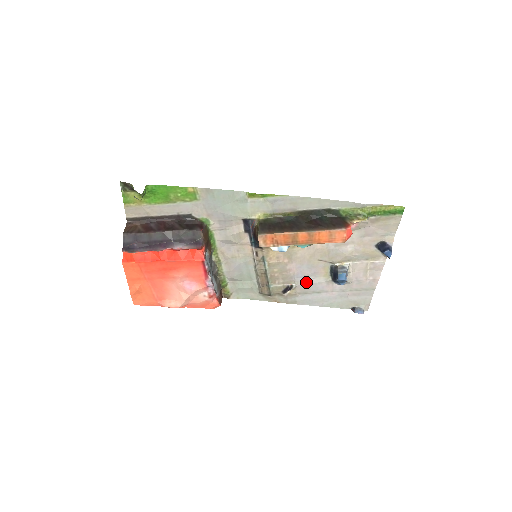
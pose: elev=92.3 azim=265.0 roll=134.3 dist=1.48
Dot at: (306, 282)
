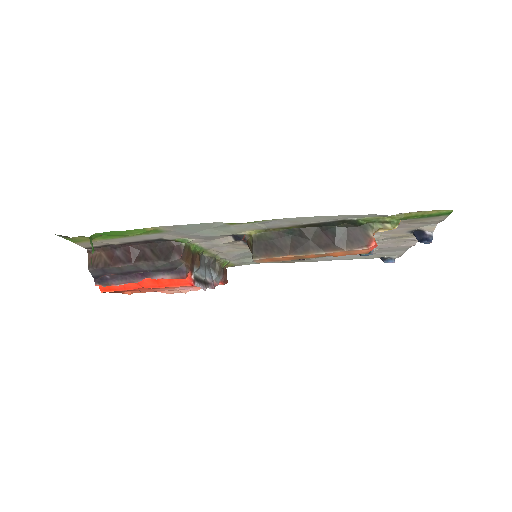
Dot at: occluded
